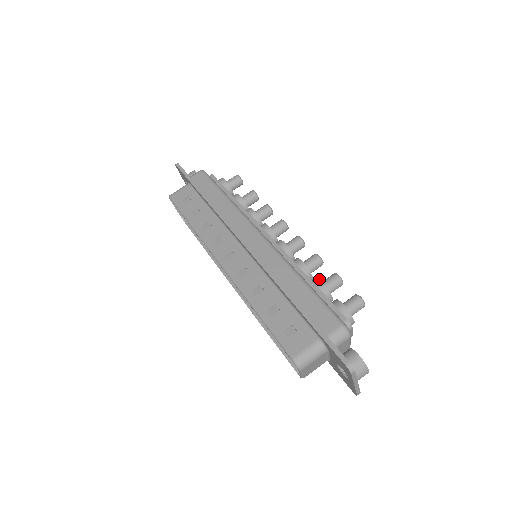
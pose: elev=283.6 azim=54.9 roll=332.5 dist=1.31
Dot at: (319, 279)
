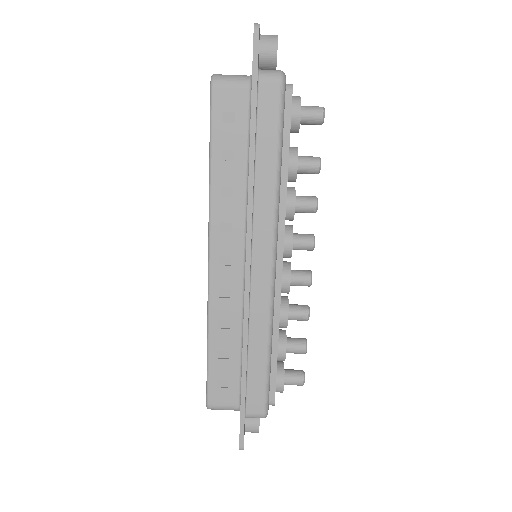
Dot at: occluded
